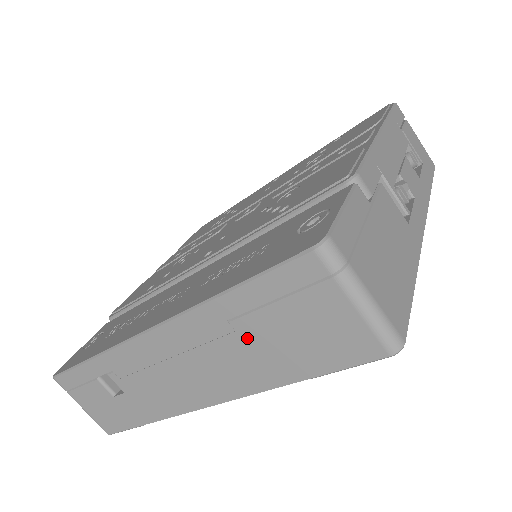
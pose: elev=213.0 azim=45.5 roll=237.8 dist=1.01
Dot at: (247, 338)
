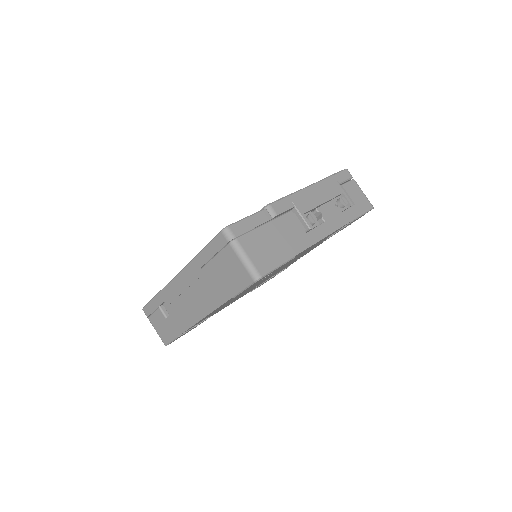
Dot at: (208, 277)
